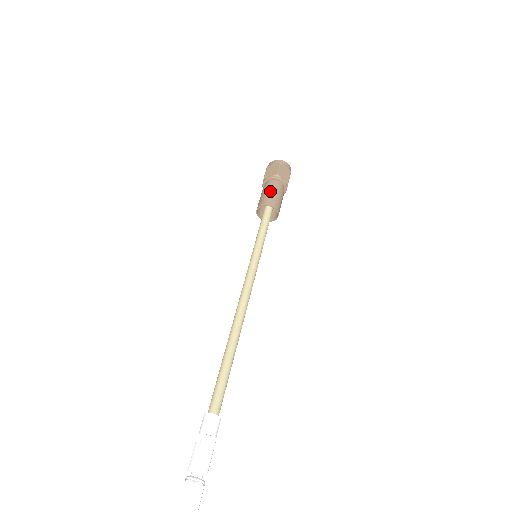
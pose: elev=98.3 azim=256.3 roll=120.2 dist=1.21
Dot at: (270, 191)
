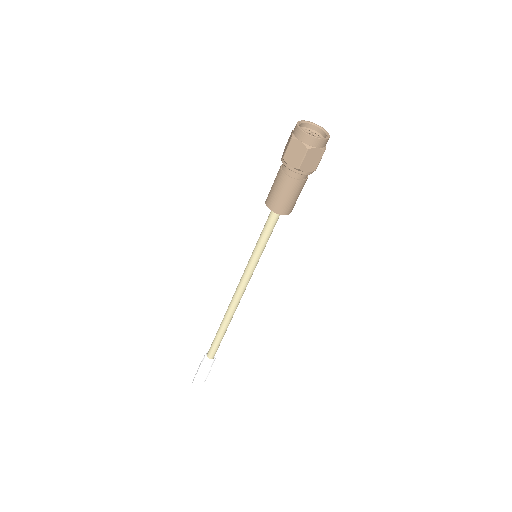
Dot at: (283, 192)
